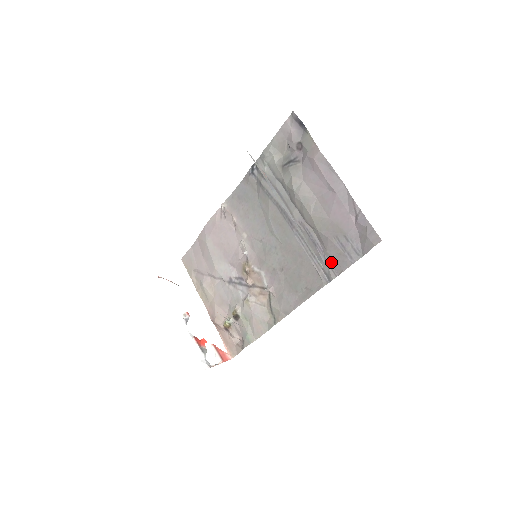
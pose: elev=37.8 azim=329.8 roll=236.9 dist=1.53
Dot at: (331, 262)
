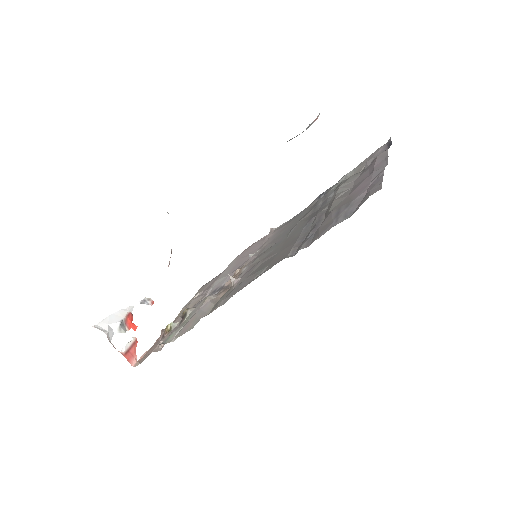
Dot at: (314, 237)
